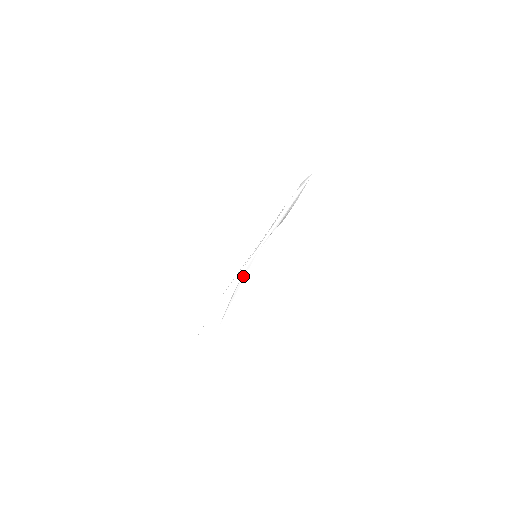
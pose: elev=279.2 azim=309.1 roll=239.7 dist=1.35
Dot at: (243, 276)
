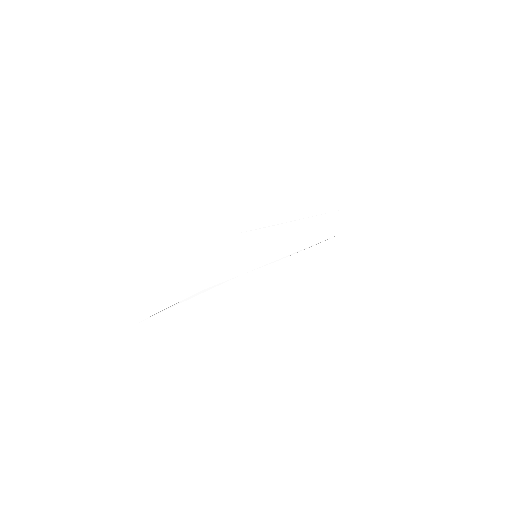
Dot at: (205, 290)
